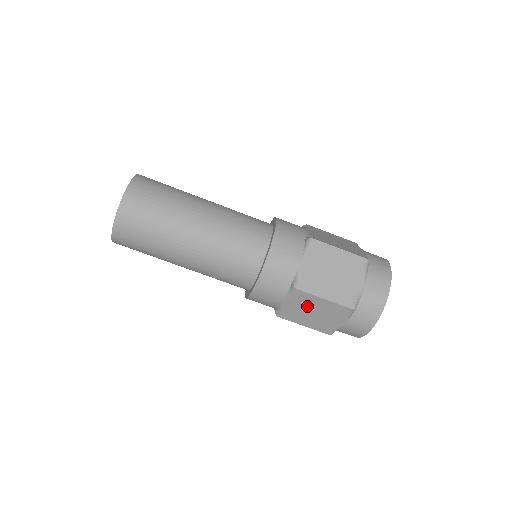
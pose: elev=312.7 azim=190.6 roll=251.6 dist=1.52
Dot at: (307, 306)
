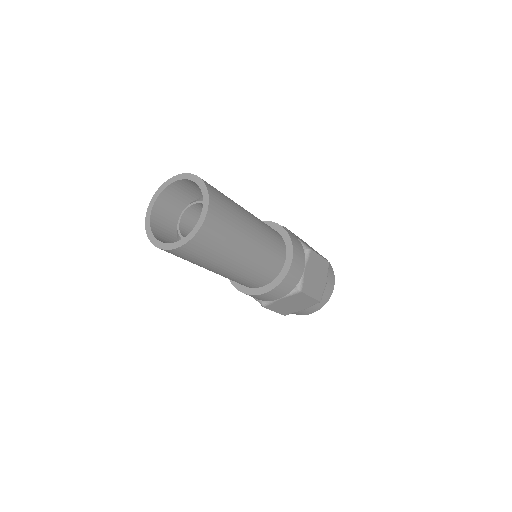
Dot at: (294, 301)
